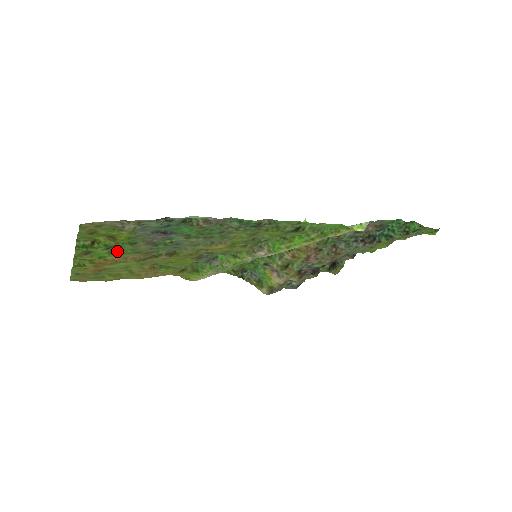
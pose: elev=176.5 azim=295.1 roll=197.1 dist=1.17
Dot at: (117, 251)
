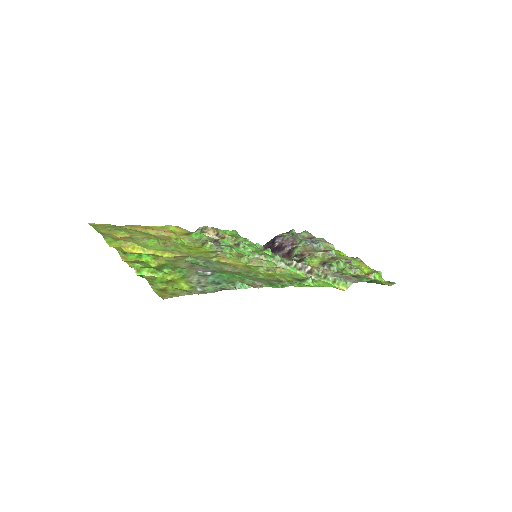
Dot at: (162, 265)
